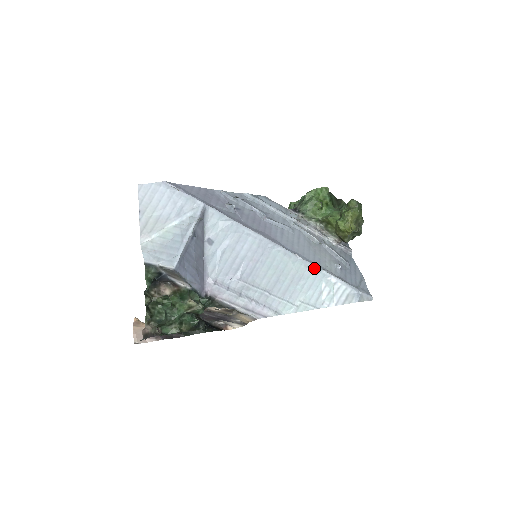
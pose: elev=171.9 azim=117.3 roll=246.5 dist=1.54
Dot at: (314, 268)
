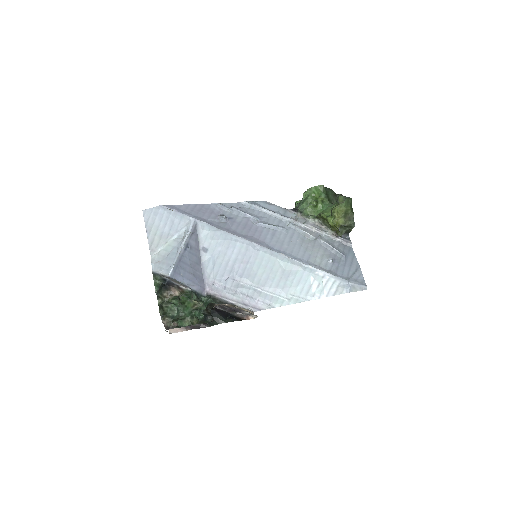
Dot at: (300, 264)
